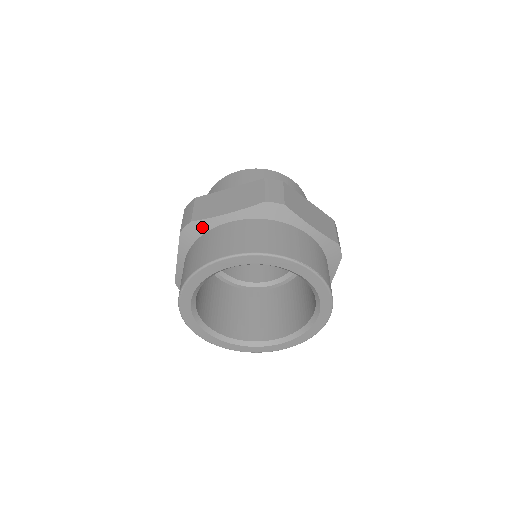
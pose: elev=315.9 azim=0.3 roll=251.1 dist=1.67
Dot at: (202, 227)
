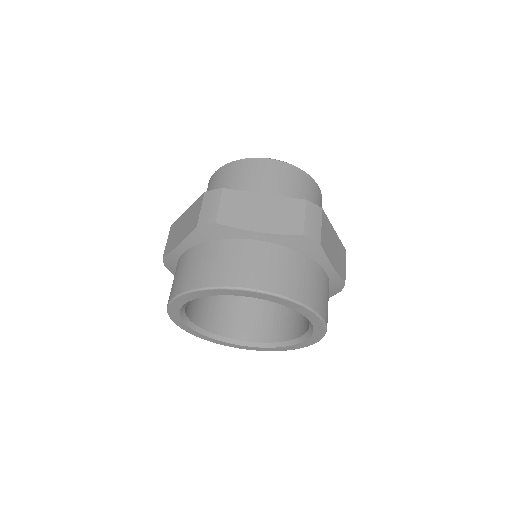
Dot at: (172, 260)
